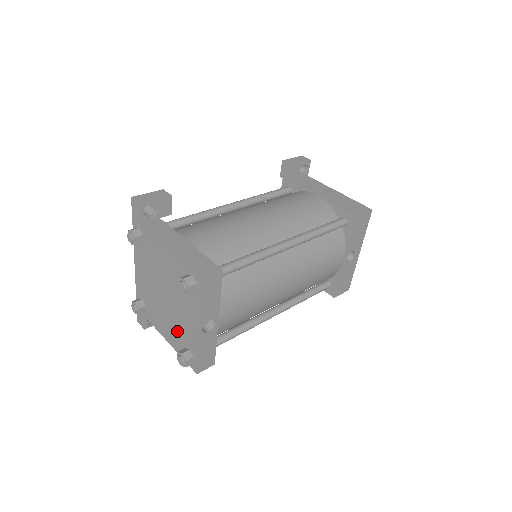
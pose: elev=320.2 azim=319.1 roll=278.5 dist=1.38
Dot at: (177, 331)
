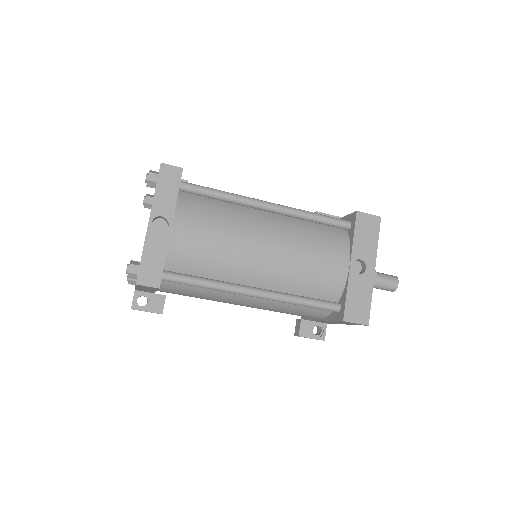
Dot at: occluded
